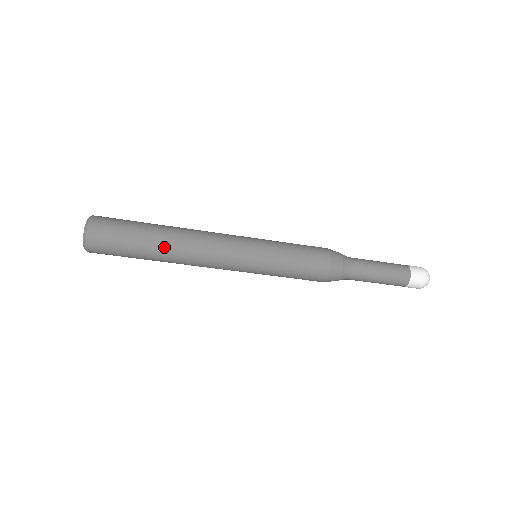
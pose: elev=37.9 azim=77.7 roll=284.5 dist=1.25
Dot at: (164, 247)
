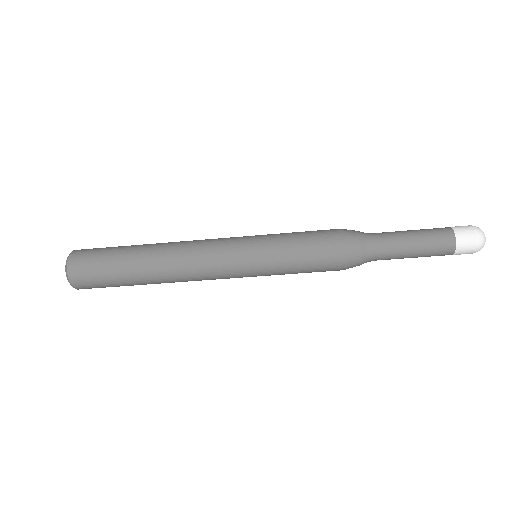
Dot at: (148, 269)
